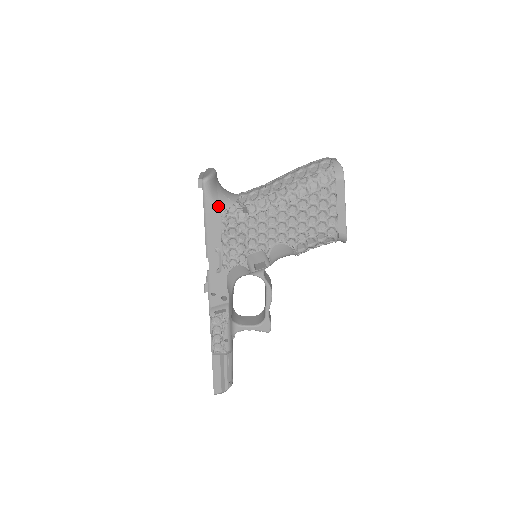
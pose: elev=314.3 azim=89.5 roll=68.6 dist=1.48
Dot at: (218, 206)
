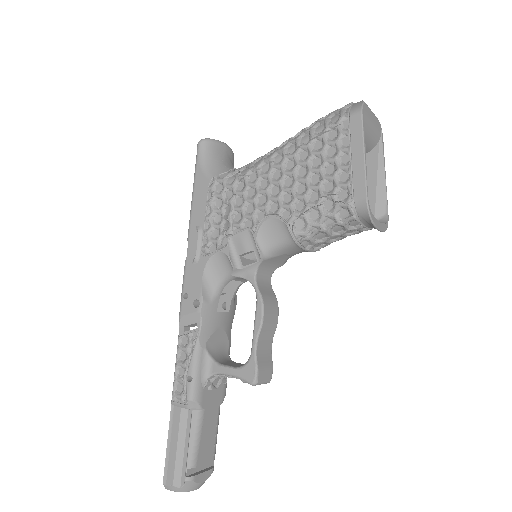
Dot at: (209, 171)
